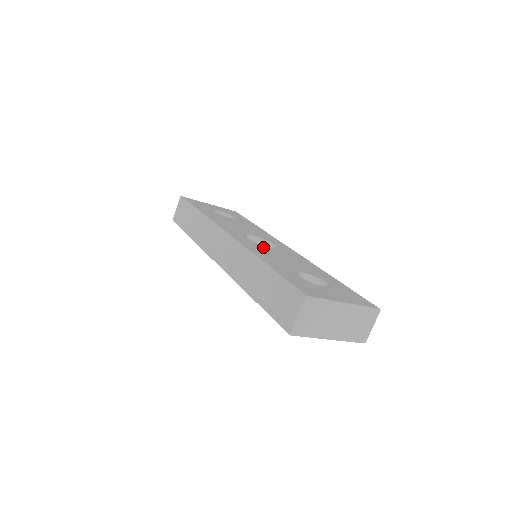
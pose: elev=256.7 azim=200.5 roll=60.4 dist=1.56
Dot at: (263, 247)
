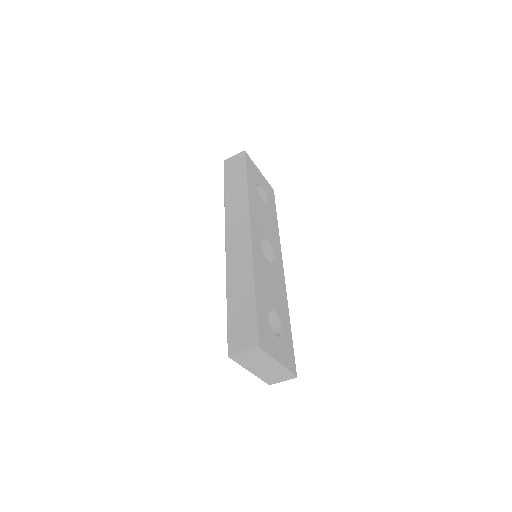
Dot at: (265, 262)
